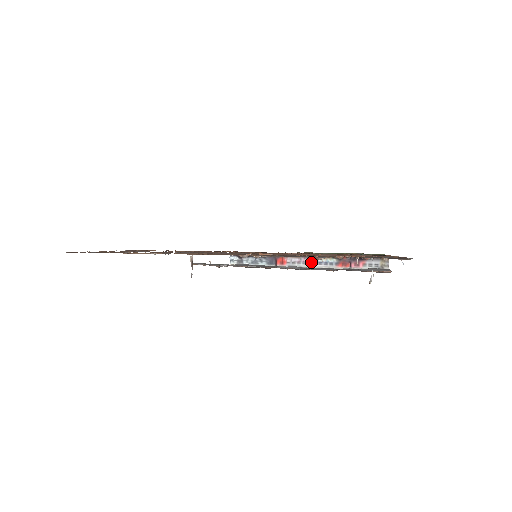
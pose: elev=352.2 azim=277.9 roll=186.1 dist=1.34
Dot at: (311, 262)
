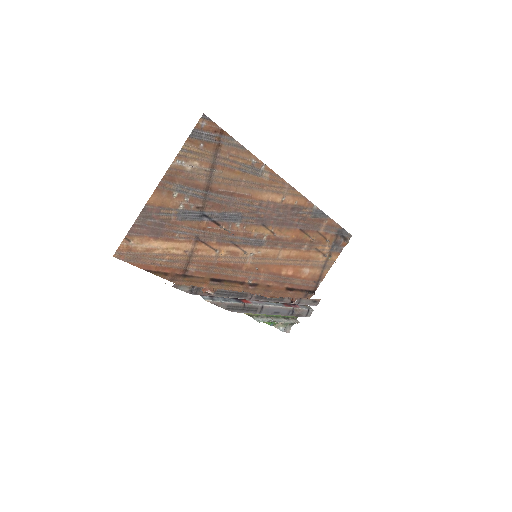
Dot at: (267, 303)
